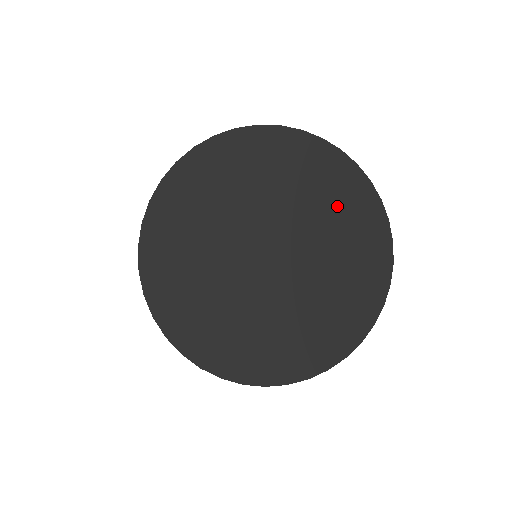
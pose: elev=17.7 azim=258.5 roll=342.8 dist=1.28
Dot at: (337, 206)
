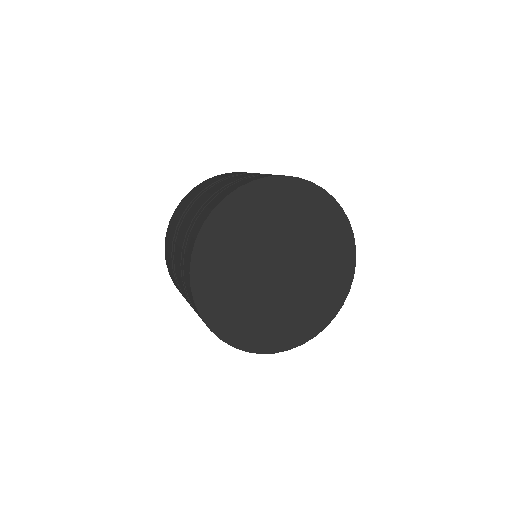
Dot at: (315, 222)
